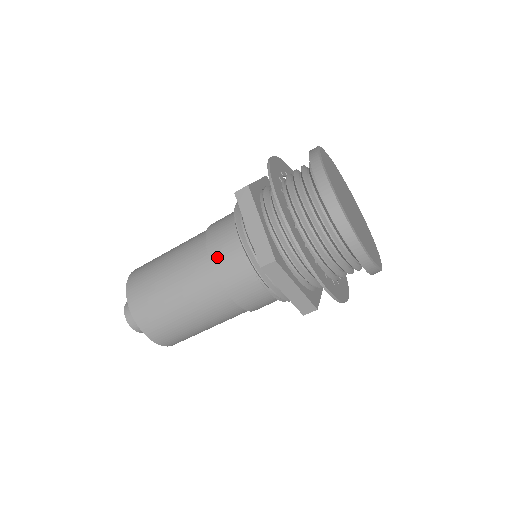
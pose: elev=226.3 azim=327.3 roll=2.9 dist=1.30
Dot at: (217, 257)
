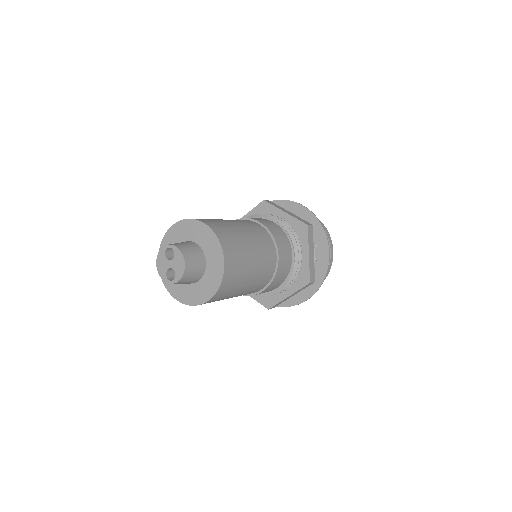
Dot at: (265, 223)
